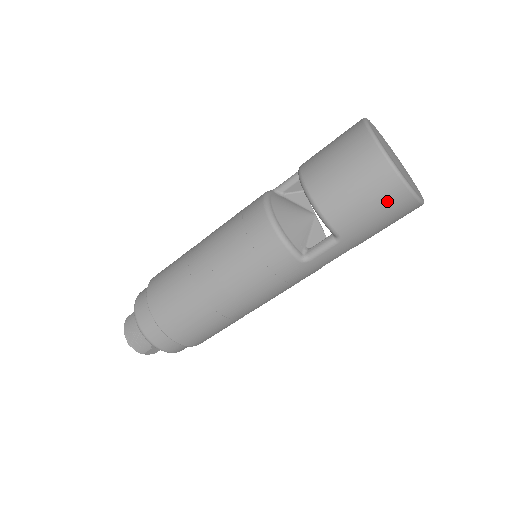
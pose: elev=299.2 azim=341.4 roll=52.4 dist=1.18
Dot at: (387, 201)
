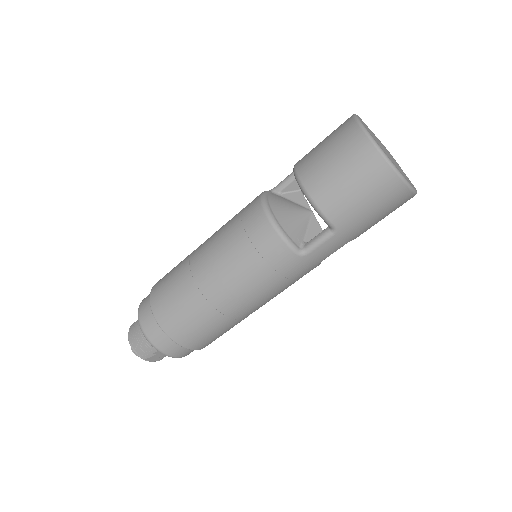
Dot at: (379, 190)
